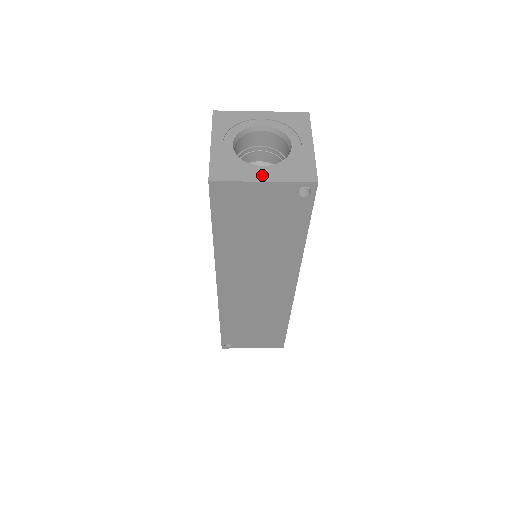
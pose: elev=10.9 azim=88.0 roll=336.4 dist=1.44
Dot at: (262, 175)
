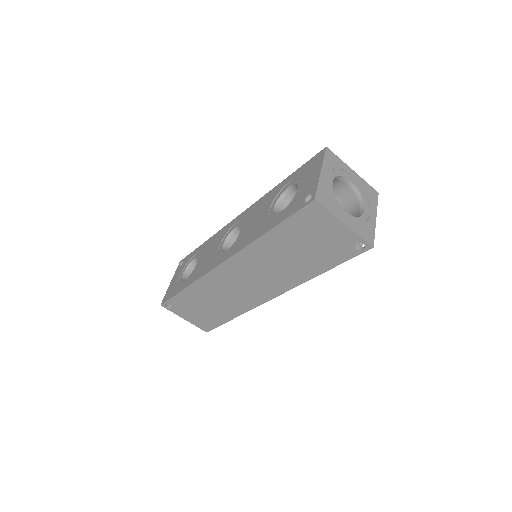
Dot at: (345, 219)
